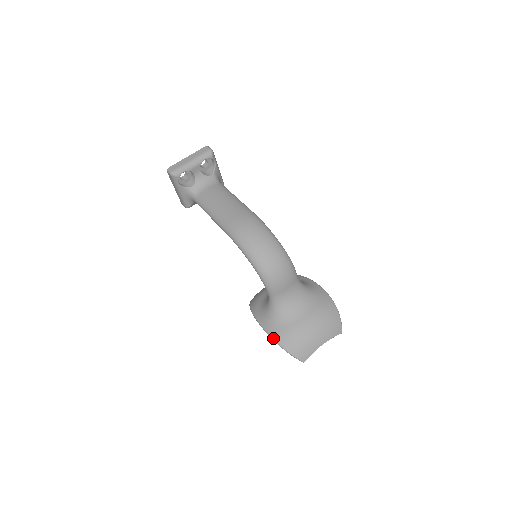
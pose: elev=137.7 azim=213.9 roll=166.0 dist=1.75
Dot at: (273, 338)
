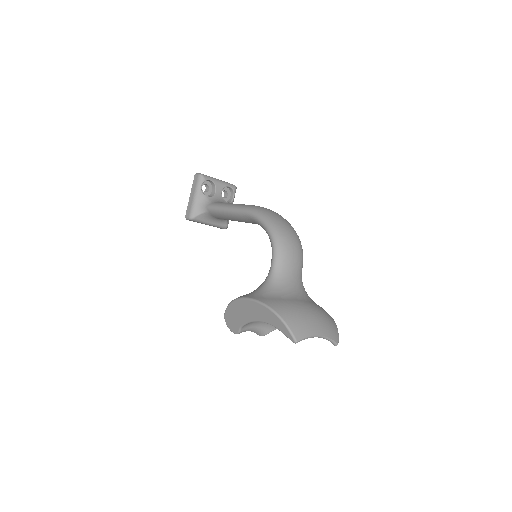
Dot at: (267, 304)
